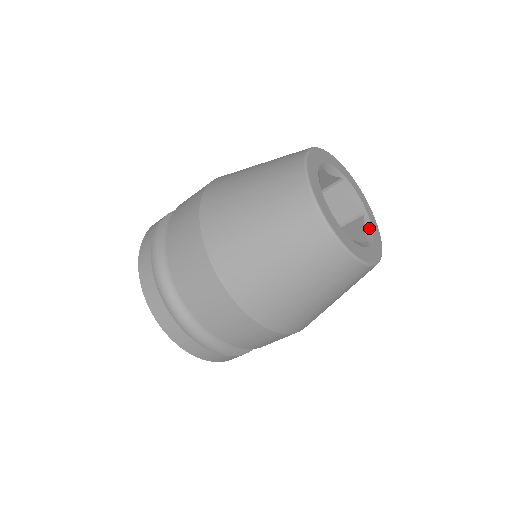
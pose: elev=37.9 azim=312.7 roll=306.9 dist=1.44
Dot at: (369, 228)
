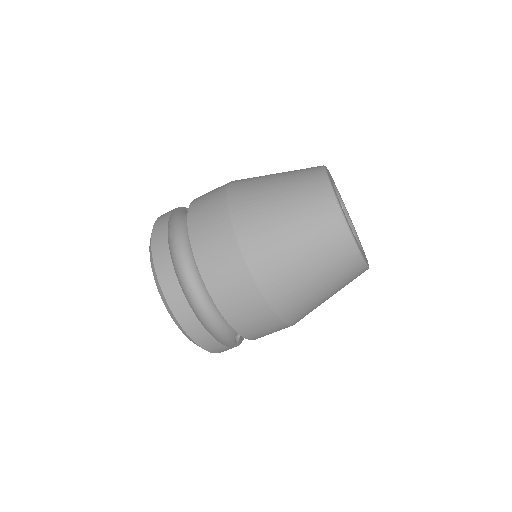
Dot at: (359, 246)
